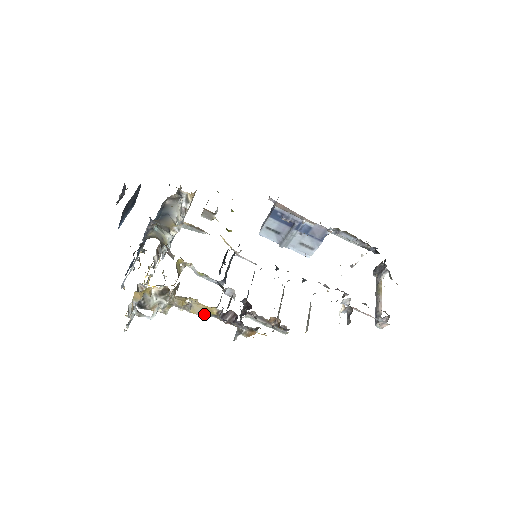
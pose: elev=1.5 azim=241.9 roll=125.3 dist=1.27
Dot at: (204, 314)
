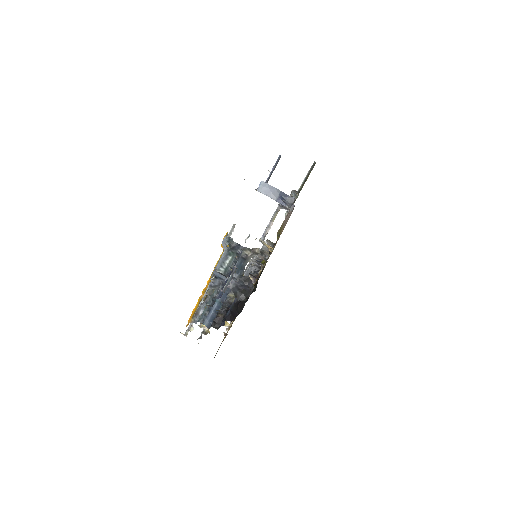
Dot at: occluded
